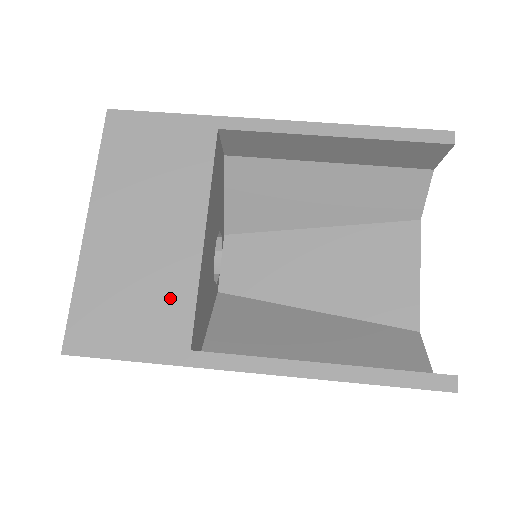
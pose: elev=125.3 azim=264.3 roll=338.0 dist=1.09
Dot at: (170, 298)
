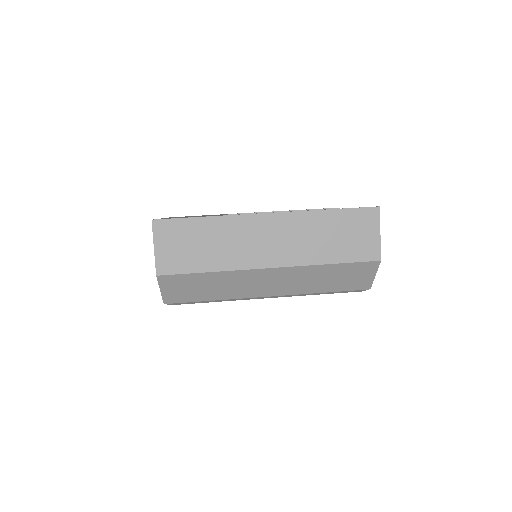
Dot at: occluded
